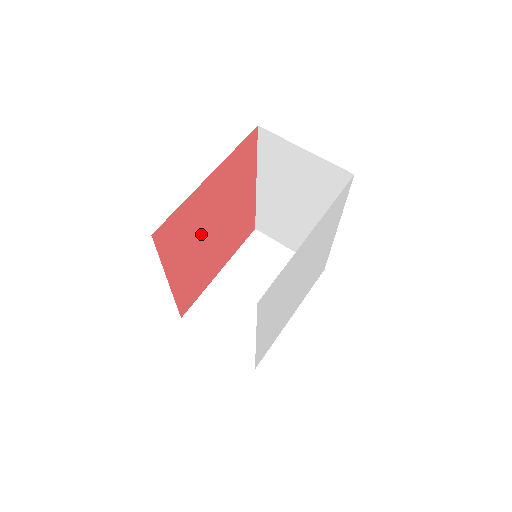
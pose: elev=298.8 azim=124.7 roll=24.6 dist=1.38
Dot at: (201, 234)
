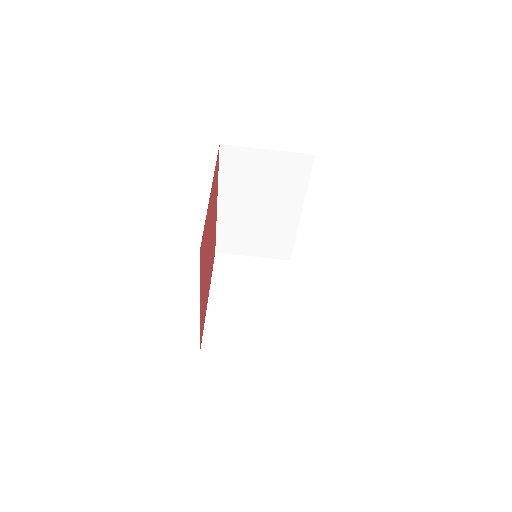
Dot at: (207, 253)
